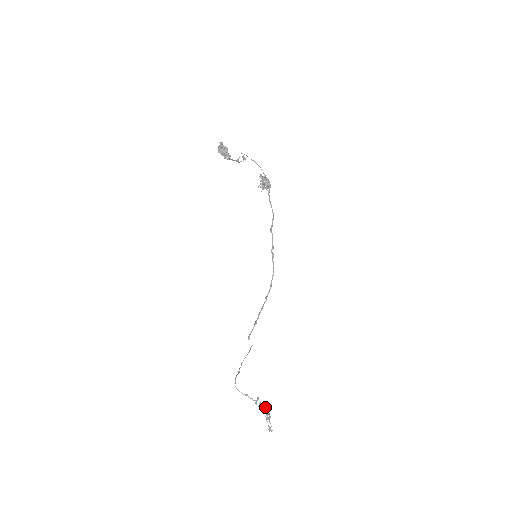
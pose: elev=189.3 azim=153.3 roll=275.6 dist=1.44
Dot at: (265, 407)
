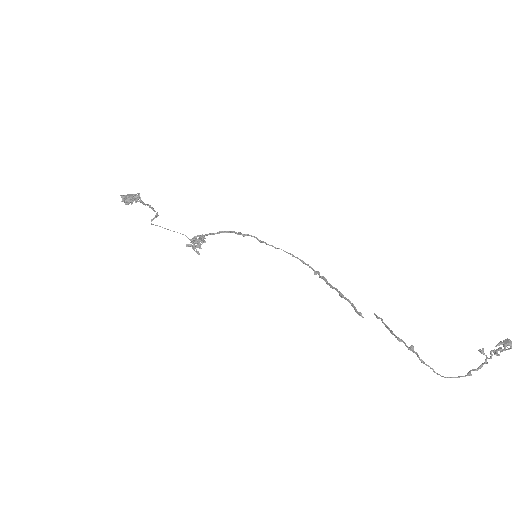
Dot at: (502, 342)
